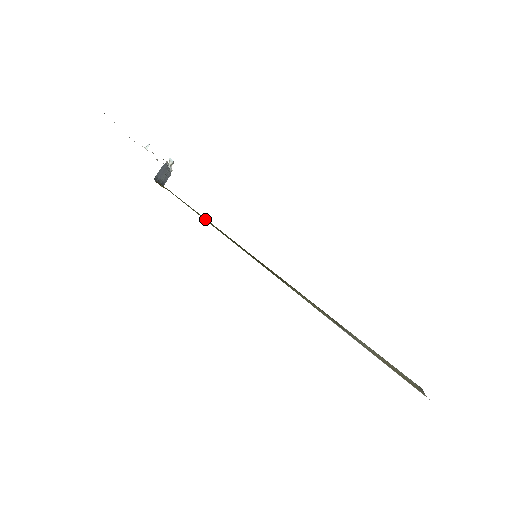
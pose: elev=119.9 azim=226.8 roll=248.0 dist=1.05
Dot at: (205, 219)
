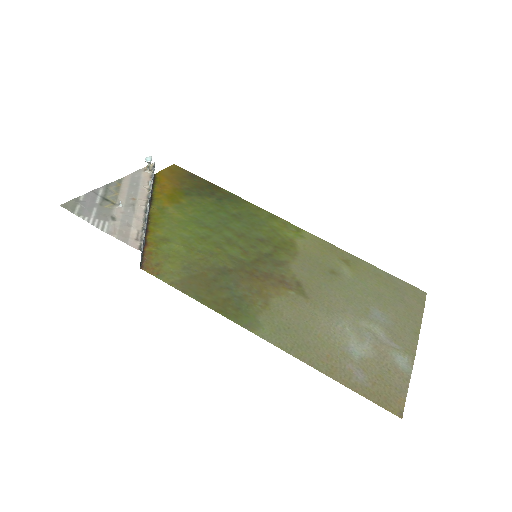
Dot at: (198, 267)
